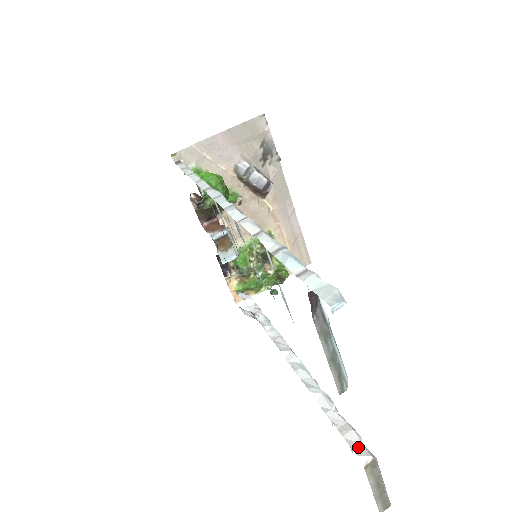
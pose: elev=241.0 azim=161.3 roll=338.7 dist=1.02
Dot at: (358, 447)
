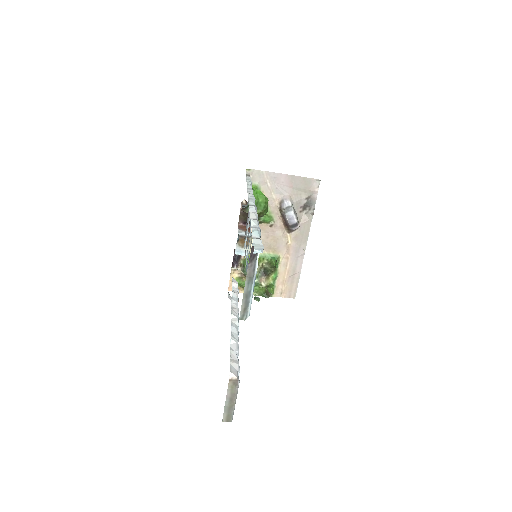
Dot at: (234, 370)
